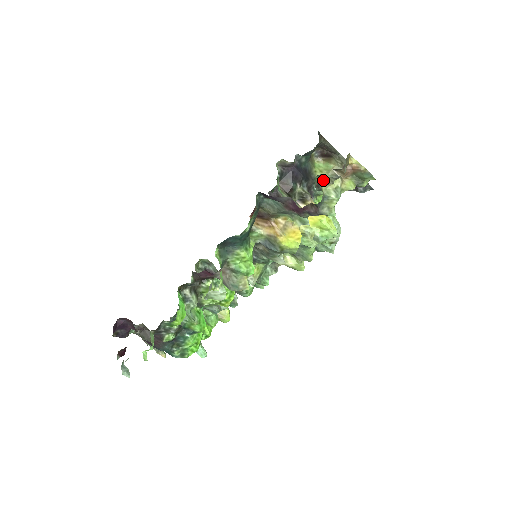
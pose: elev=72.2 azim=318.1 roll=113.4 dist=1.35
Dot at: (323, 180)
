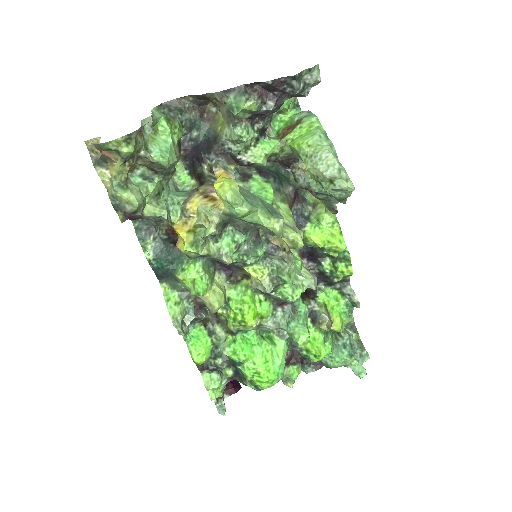
Dot at: (146, 166)
